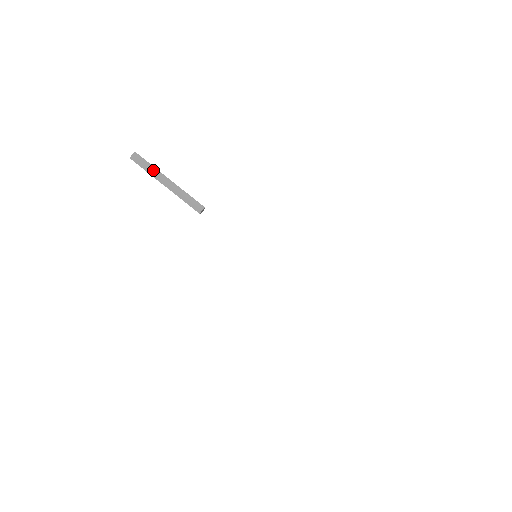
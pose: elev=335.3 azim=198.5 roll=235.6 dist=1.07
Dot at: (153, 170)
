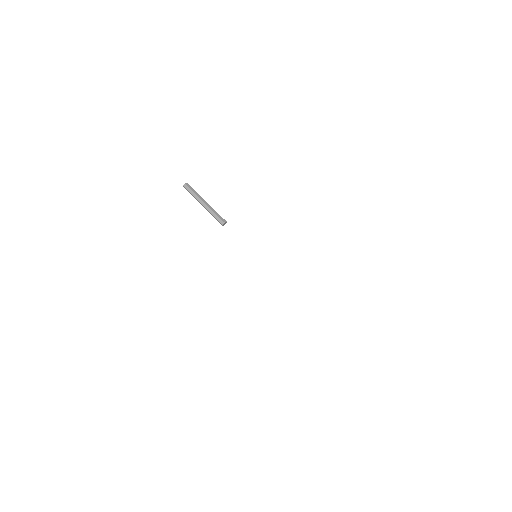
Dot at: (197, 194)
